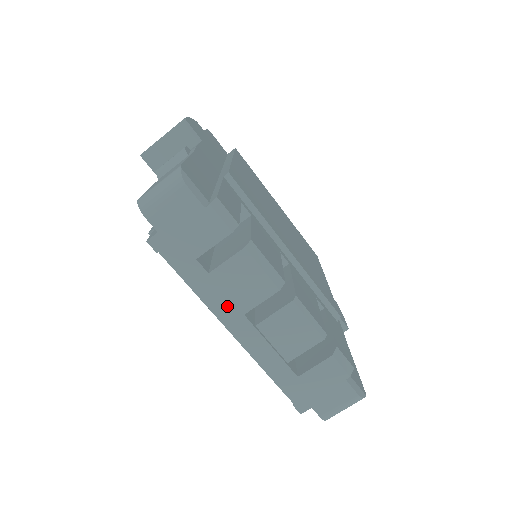
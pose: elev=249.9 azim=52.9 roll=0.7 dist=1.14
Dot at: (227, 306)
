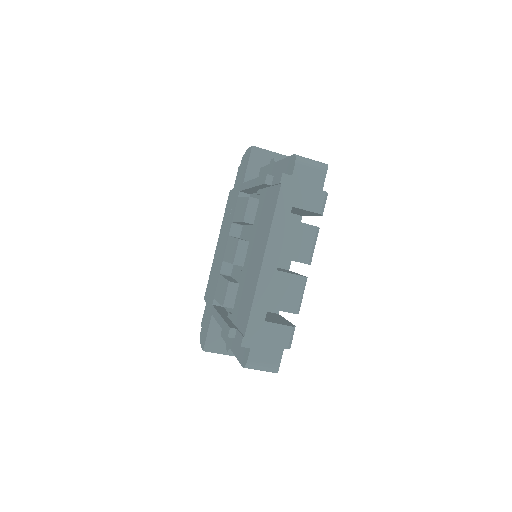
Dot at: (278, 244)
